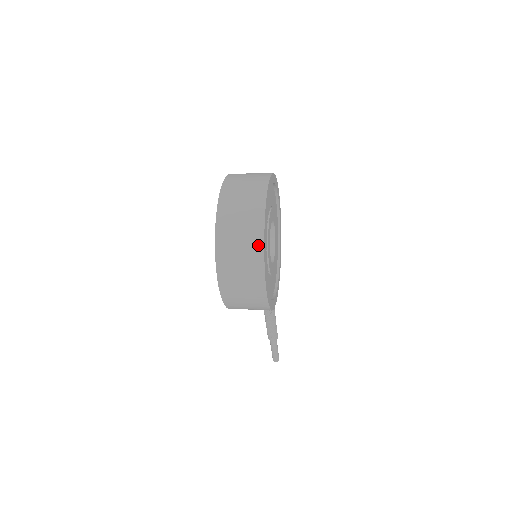
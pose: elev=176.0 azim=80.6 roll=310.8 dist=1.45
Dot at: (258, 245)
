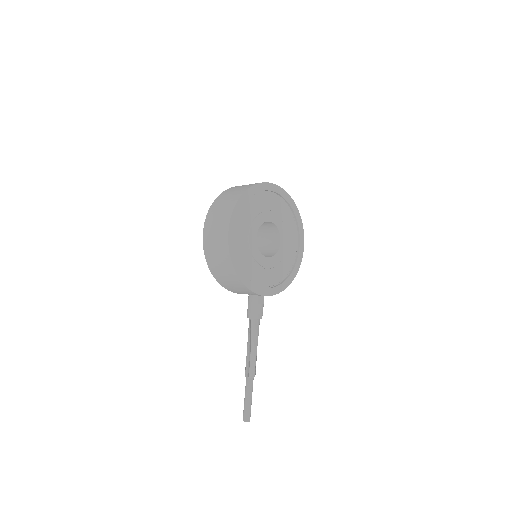
Dot at: (239, 194)
